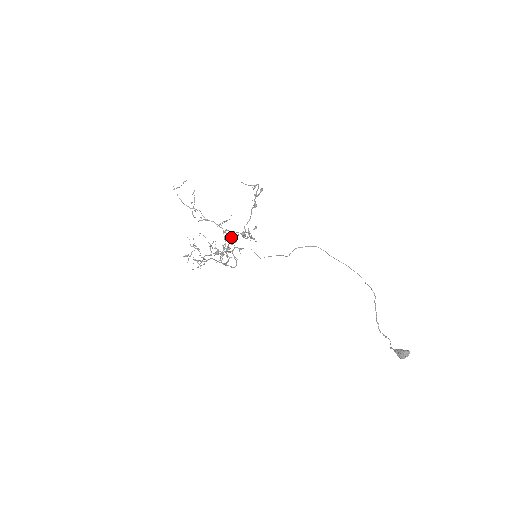
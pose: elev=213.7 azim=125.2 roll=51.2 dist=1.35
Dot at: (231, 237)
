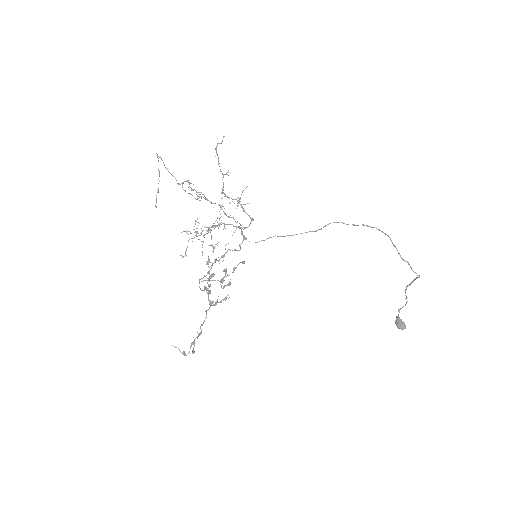
Dot at: occluded
